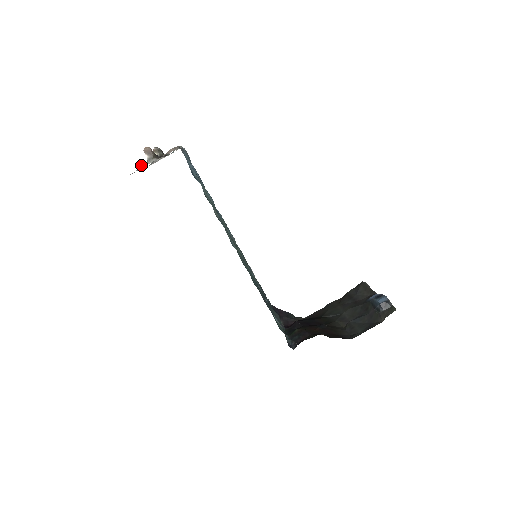
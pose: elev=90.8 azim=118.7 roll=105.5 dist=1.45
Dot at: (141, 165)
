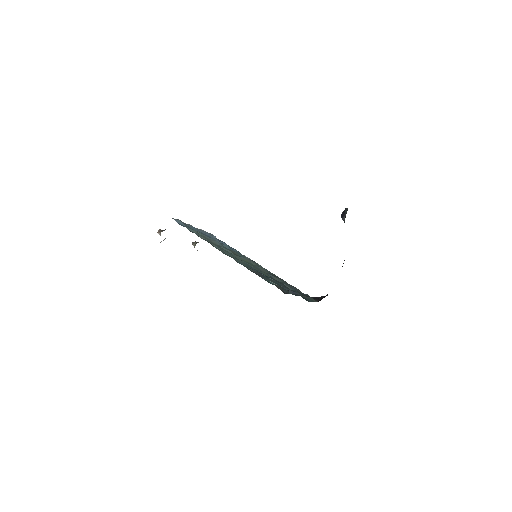
Dot at: occluded
